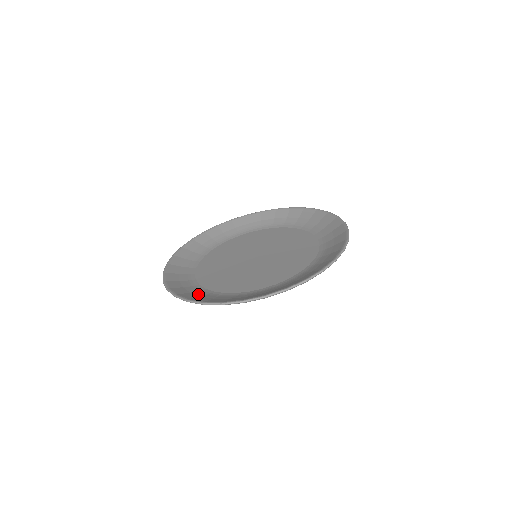
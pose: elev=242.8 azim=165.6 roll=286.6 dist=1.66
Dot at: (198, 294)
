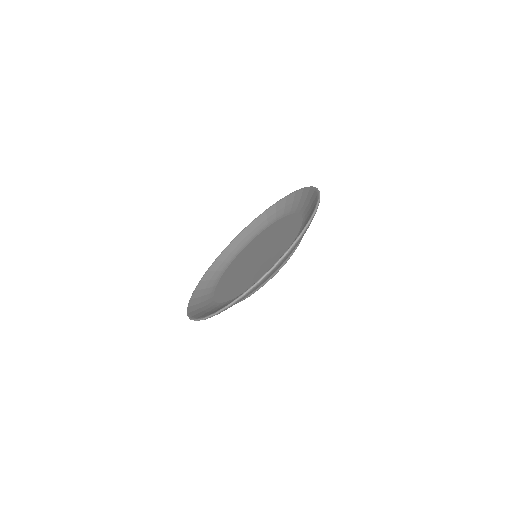
Dot at: (202, 299)
